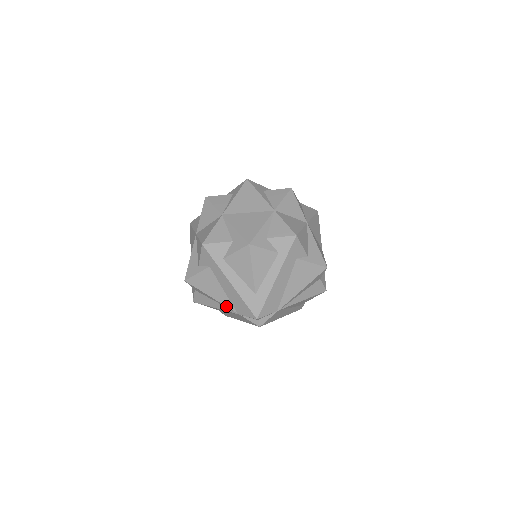
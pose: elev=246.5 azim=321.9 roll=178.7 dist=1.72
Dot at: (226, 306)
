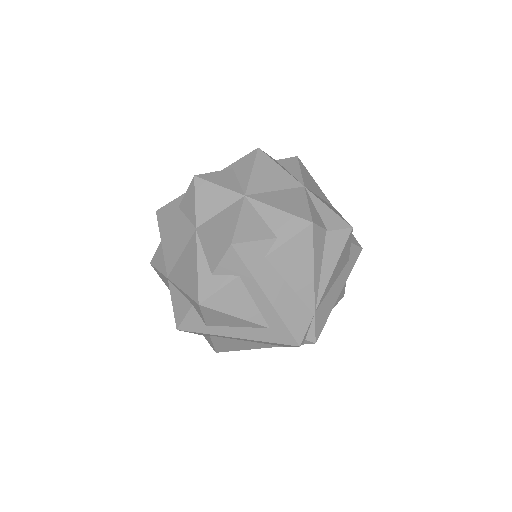
Dot at: occluded
